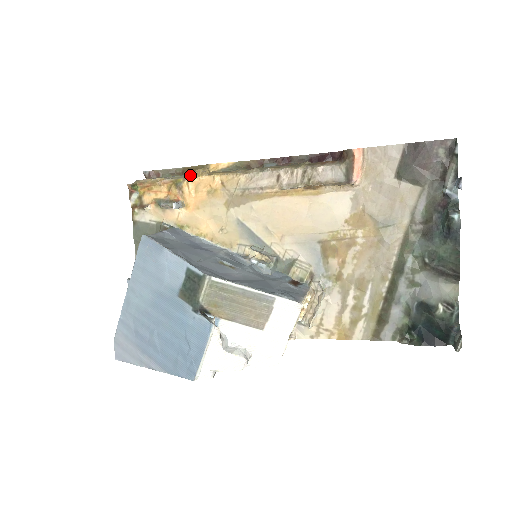
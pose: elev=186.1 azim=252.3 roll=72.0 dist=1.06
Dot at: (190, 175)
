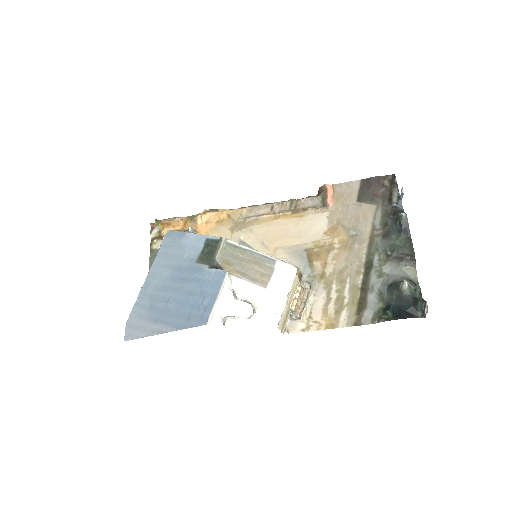
Dot at: (203, 212)
